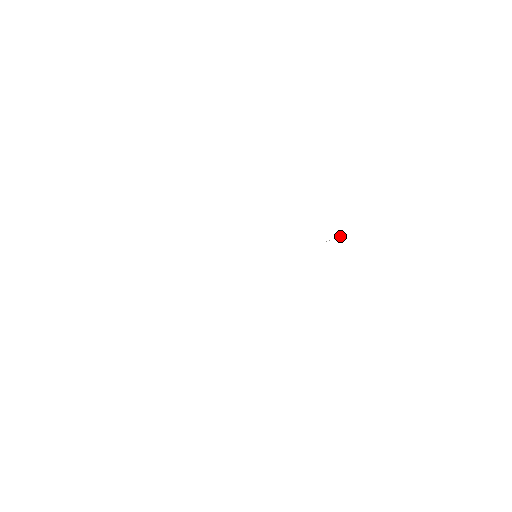
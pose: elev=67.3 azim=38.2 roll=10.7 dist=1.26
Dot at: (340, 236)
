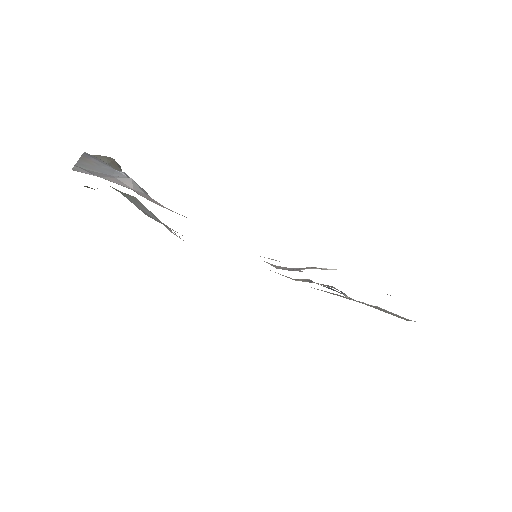
Dot at: (331, 269)
